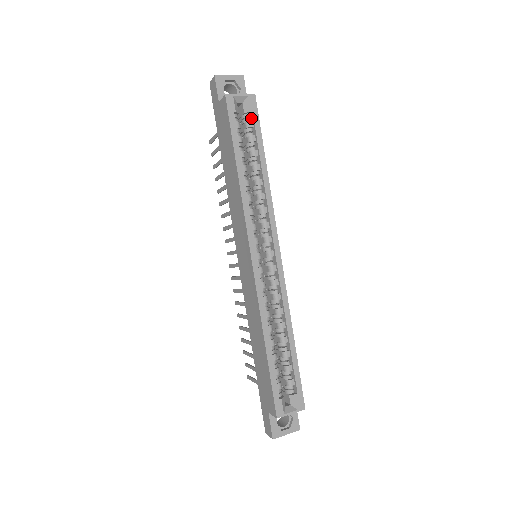
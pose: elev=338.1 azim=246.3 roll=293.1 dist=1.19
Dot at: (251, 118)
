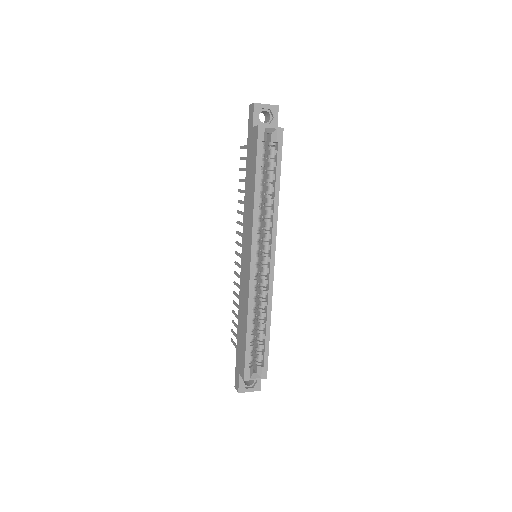
Dot at: (276, 147)
